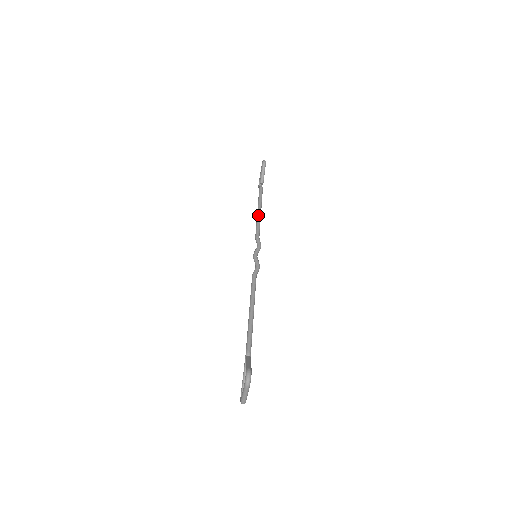
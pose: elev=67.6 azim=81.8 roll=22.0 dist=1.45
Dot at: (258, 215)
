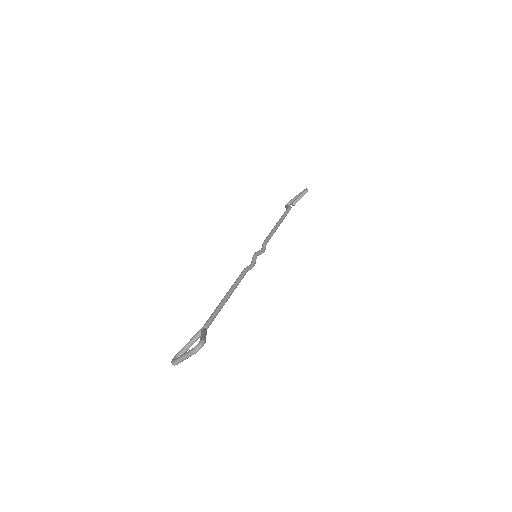
Dot at: (276, 226)
